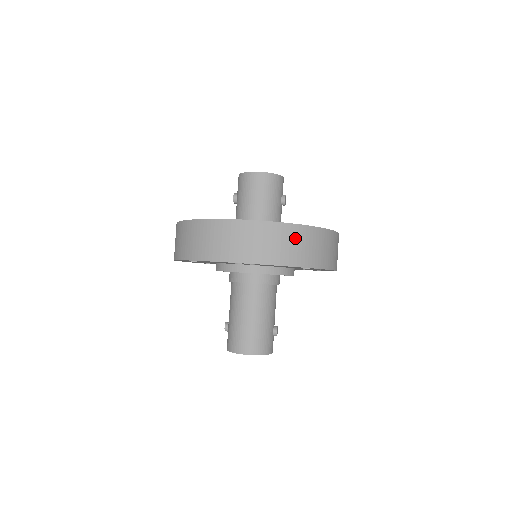
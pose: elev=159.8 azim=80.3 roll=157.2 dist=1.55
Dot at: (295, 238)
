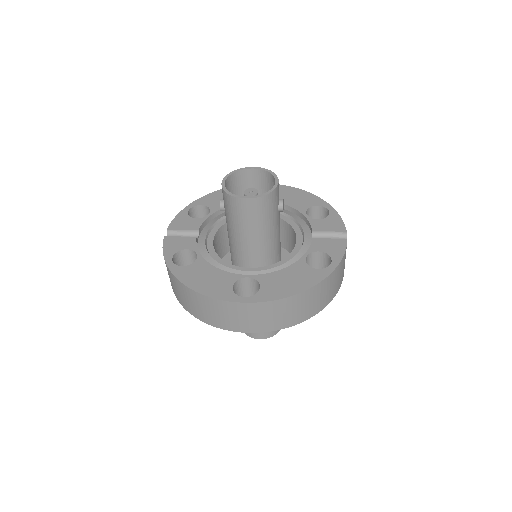
Dot at: (302, 302)
